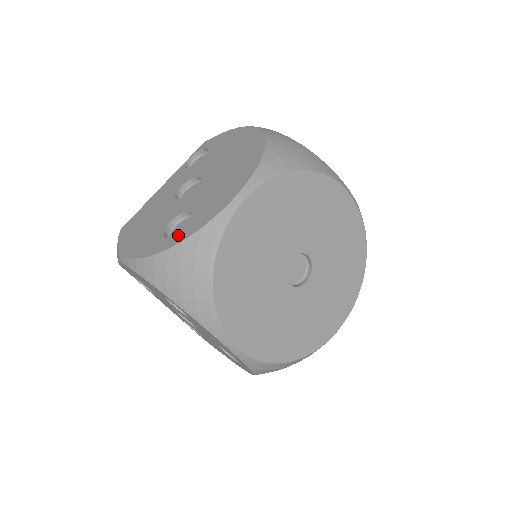
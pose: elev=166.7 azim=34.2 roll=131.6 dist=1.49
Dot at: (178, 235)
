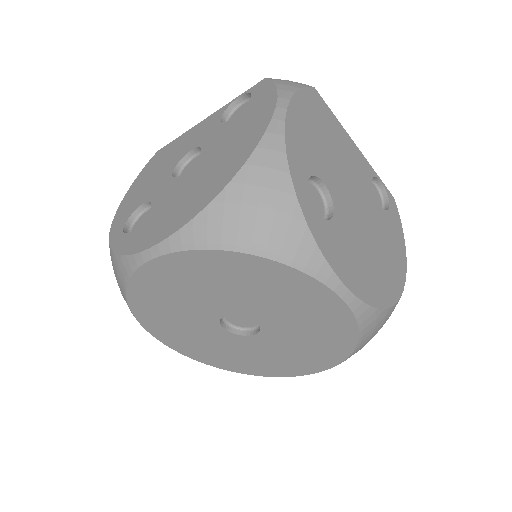
Dot at: (121, 237)
